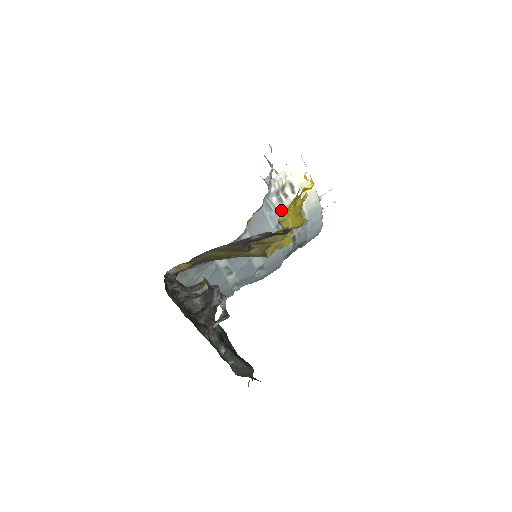
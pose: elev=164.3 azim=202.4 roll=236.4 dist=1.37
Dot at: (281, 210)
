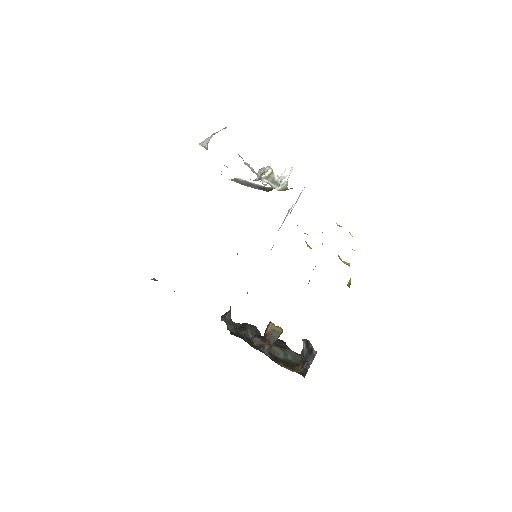
Dot at: (283, 222)
